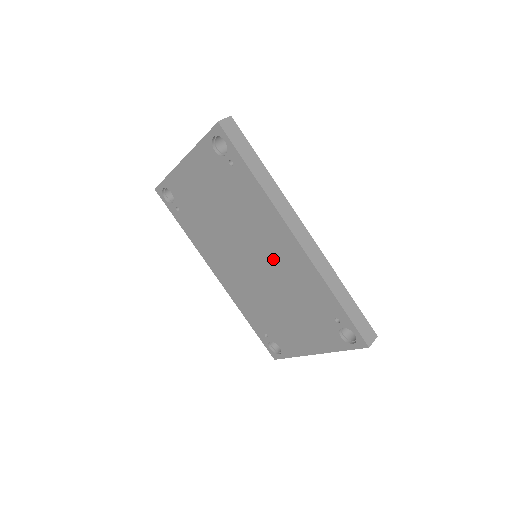
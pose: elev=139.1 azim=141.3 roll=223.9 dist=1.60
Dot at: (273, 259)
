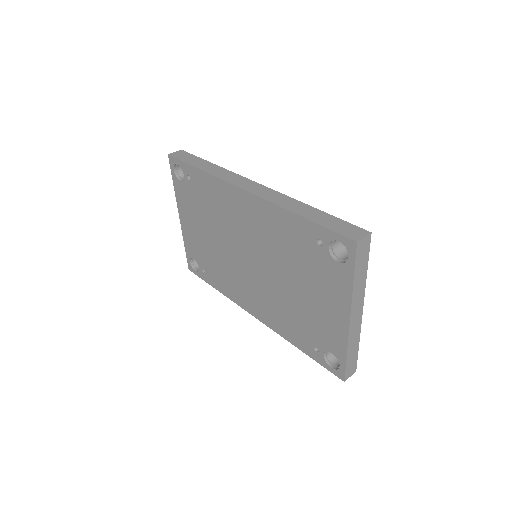
Dot at: (253, 235)
